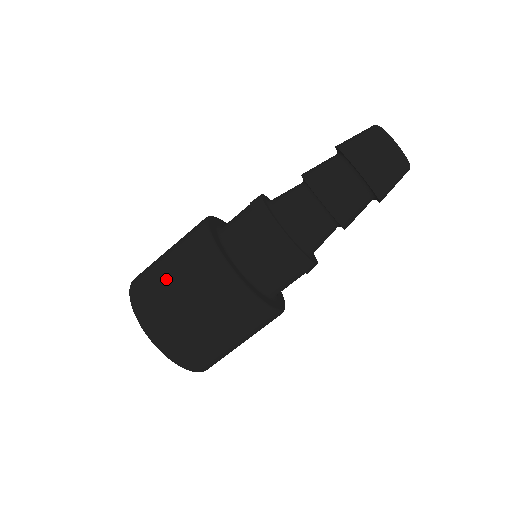
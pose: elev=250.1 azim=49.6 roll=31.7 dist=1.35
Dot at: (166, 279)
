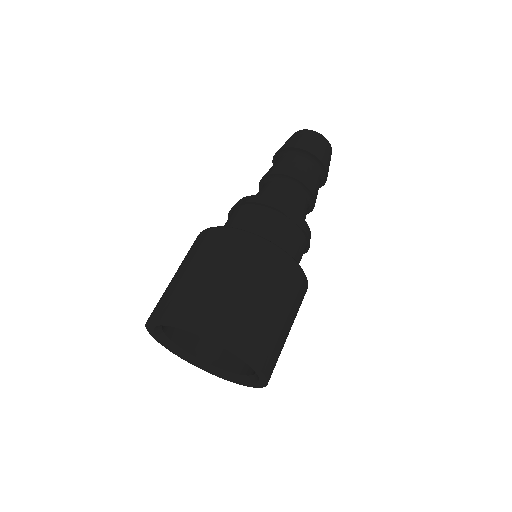
Dot at: occluded
